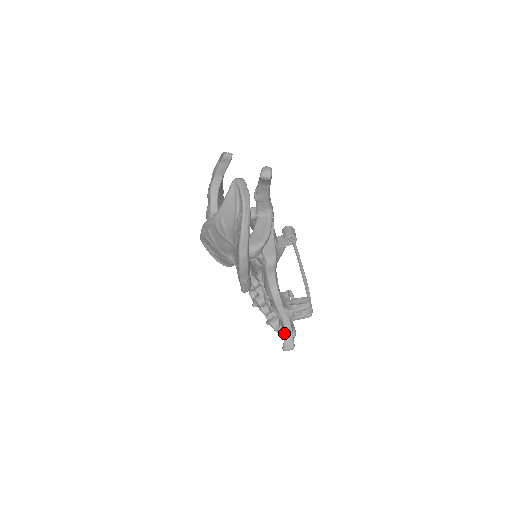
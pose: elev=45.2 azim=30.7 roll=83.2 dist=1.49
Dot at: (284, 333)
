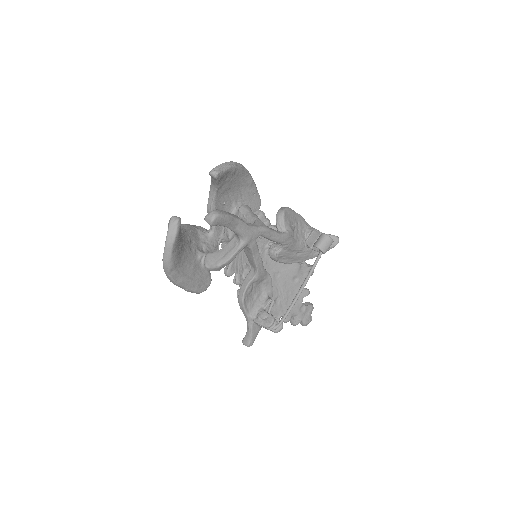
Dot at: occluded
